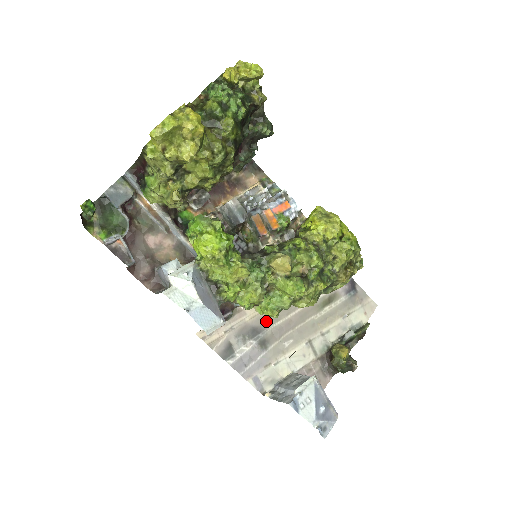
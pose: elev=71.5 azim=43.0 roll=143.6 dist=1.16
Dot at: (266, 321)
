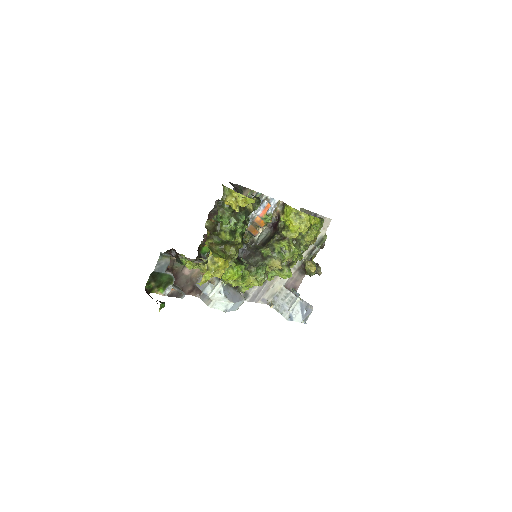
Dot at: occluded
